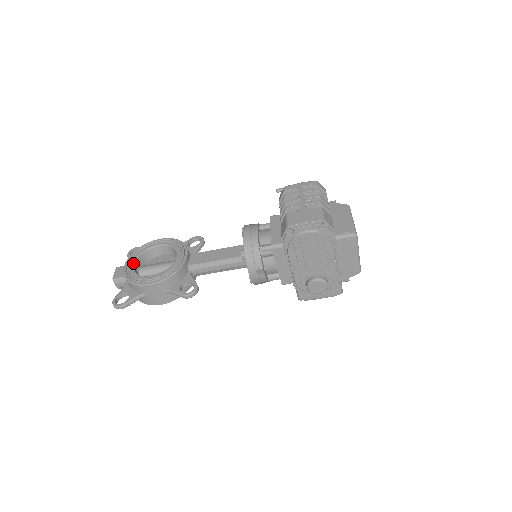
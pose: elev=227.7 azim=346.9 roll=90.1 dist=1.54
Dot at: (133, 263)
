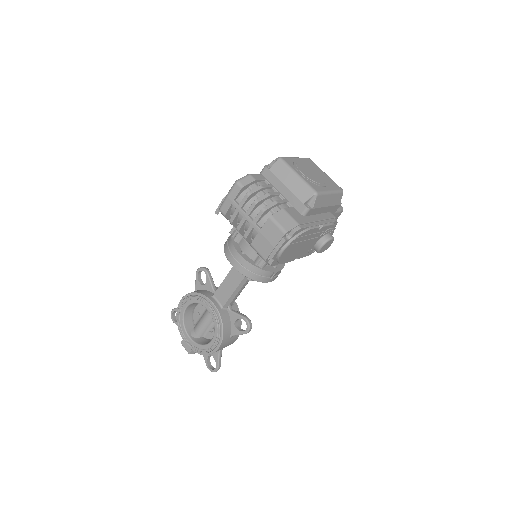
Dot at: (188, 337)
